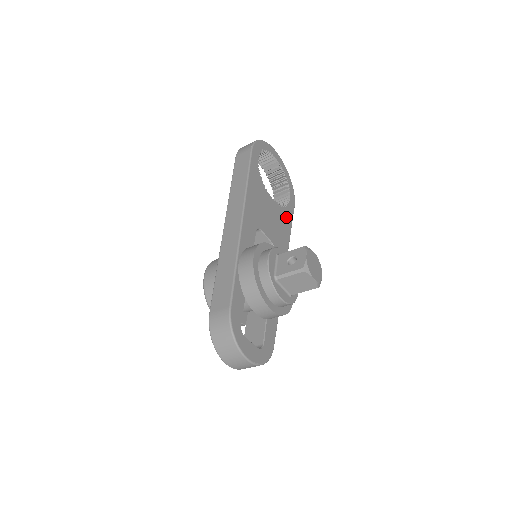
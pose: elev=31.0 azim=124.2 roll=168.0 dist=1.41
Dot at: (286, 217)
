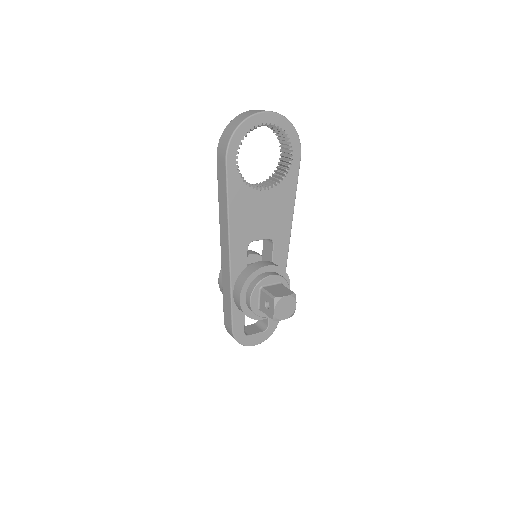
Dot at: (287, 189)
